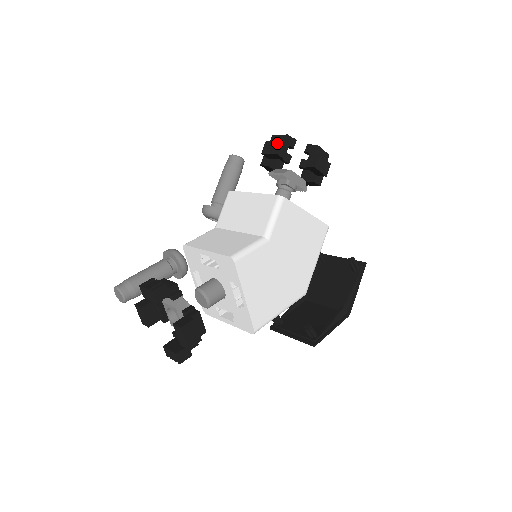
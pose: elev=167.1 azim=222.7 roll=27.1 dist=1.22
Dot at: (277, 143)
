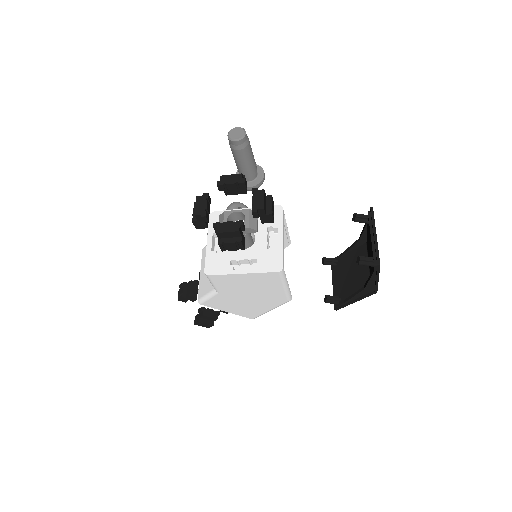
Dot at: (194, 218)
